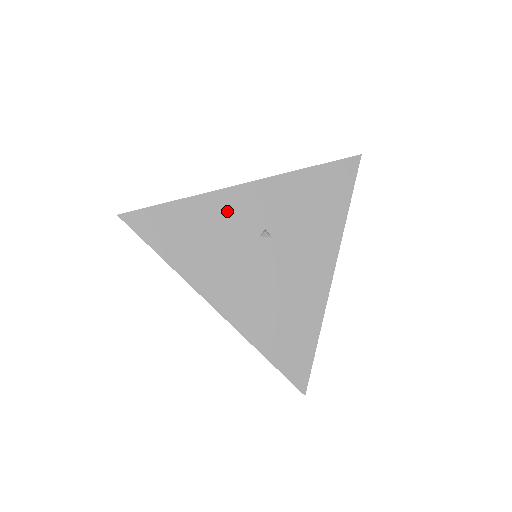
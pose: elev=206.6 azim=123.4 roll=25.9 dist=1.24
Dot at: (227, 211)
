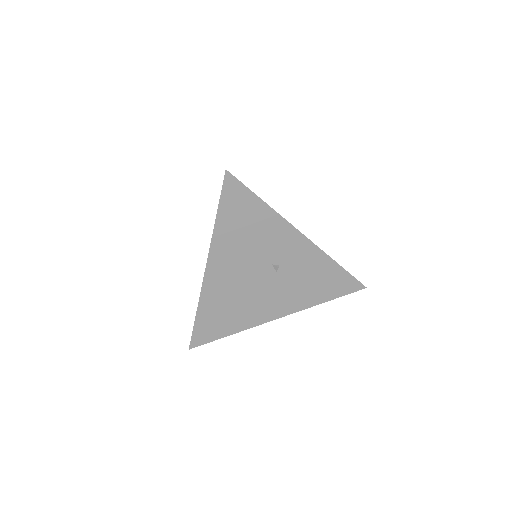
Dot at: (276, 235)
